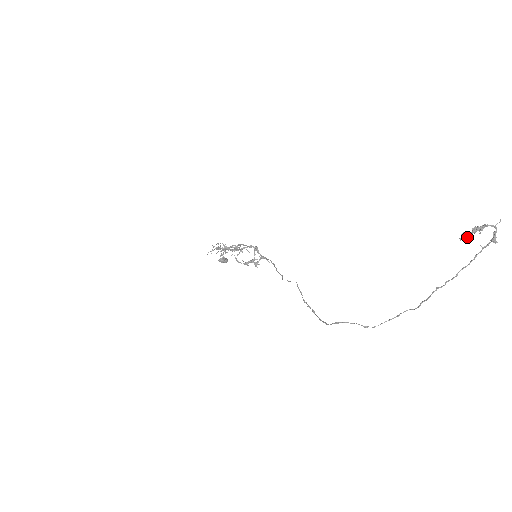
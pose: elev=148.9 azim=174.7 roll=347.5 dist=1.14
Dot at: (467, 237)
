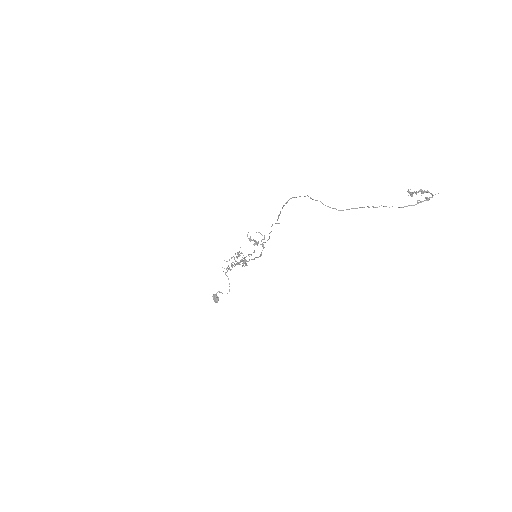
Dot at: occluded
